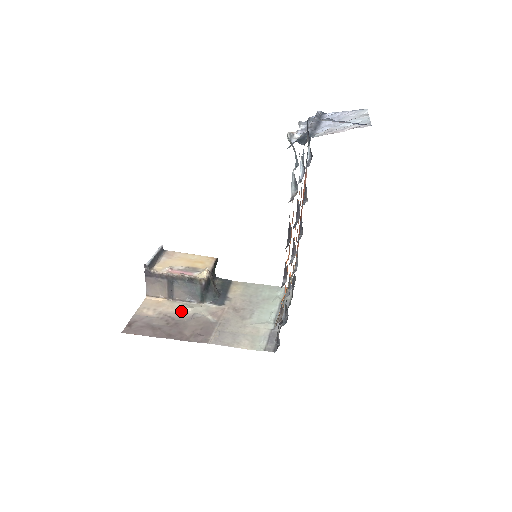
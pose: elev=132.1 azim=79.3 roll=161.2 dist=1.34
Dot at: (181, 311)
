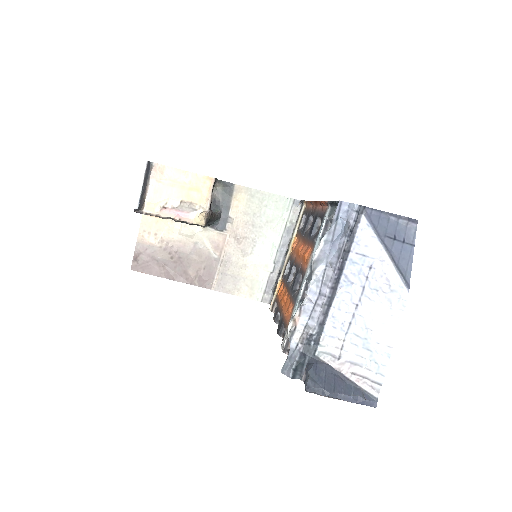
Dot at: (182, 238)
